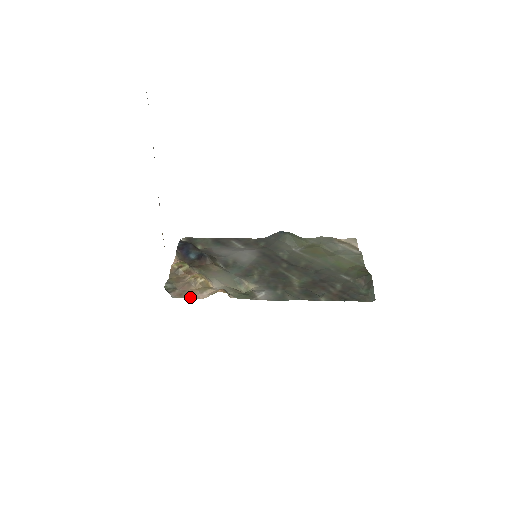
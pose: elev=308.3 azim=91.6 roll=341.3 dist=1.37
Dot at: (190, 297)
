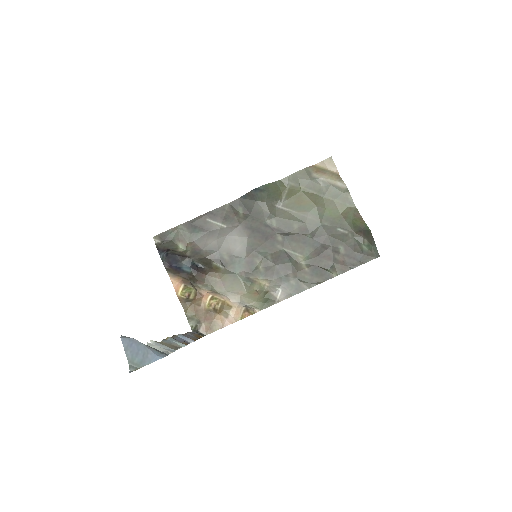
Dot at: (220, 328)
